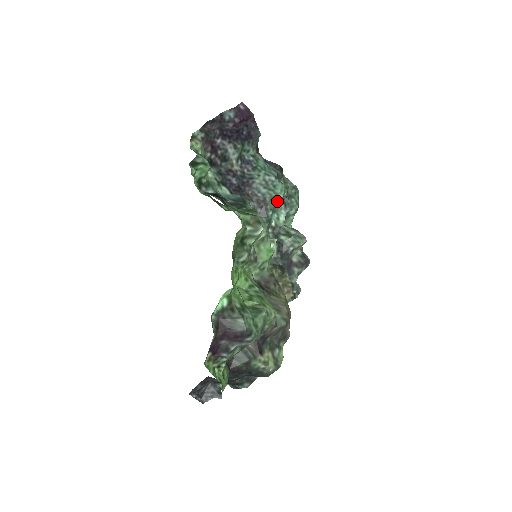
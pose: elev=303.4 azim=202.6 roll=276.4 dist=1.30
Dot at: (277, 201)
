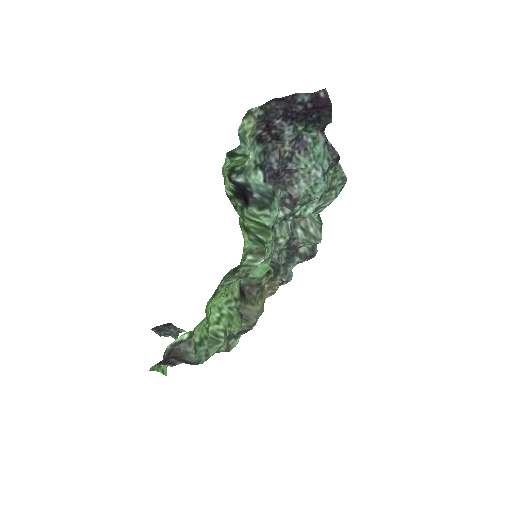
Dot at: (311, 199)
